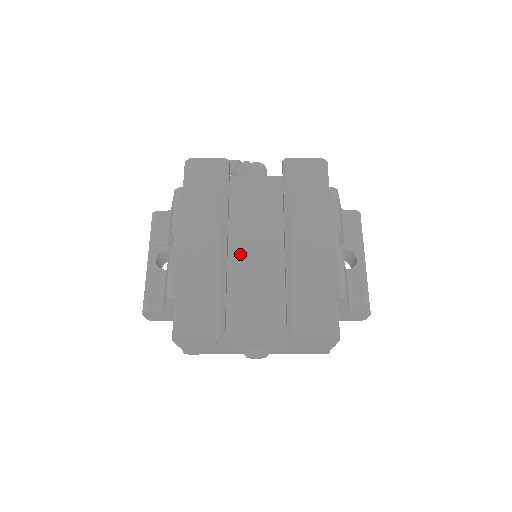
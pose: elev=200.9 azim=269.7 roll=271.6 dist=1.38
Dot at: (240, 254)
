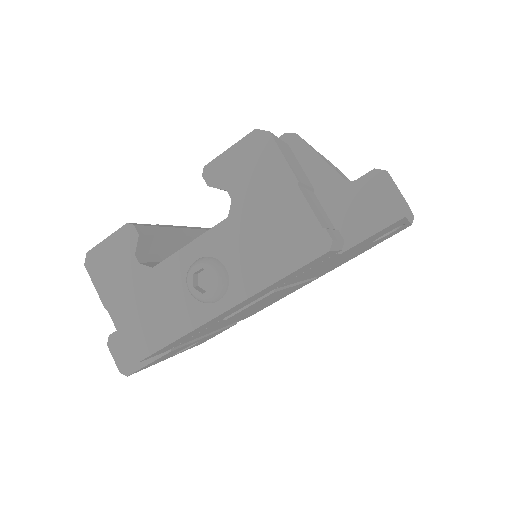
Dot at: occluded
